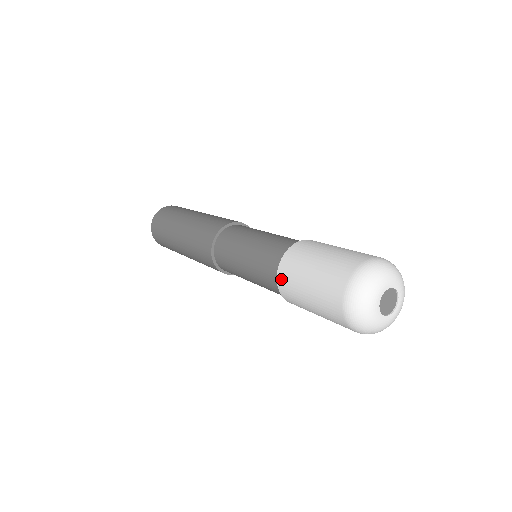
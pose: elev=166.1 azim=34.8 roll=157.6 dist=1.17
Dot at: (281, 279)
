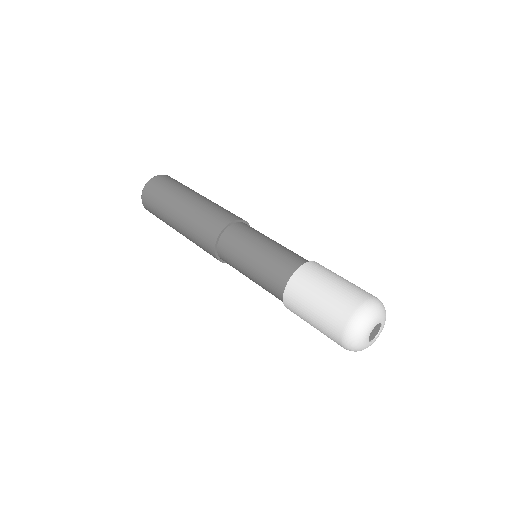
Dot at: (291, 287)
